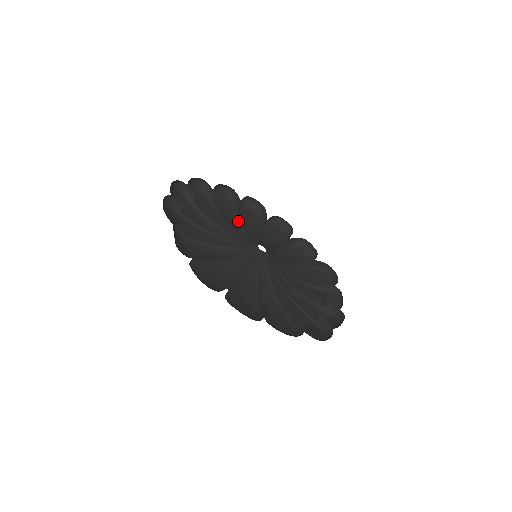
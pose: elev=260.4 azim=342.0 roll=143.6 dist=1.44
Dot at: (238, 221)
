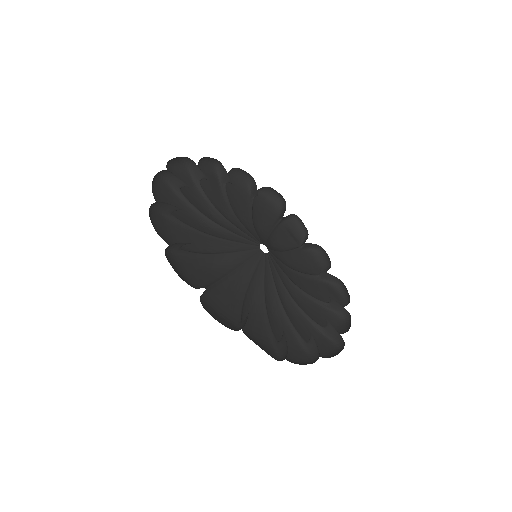
Dot at: (194, 210)
